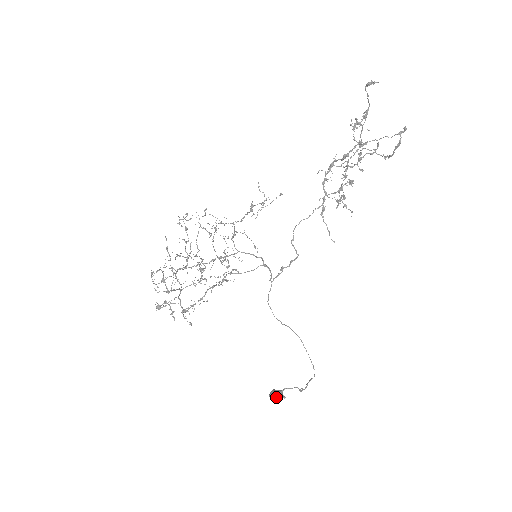
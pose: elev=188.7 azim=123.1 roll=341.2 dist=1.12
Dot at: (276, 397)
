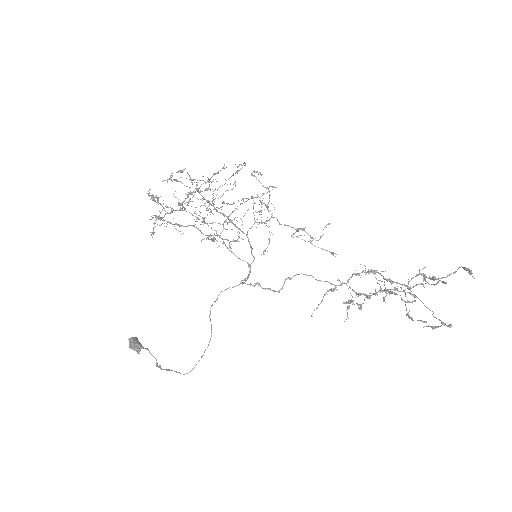
Dot at: (134, 347)
